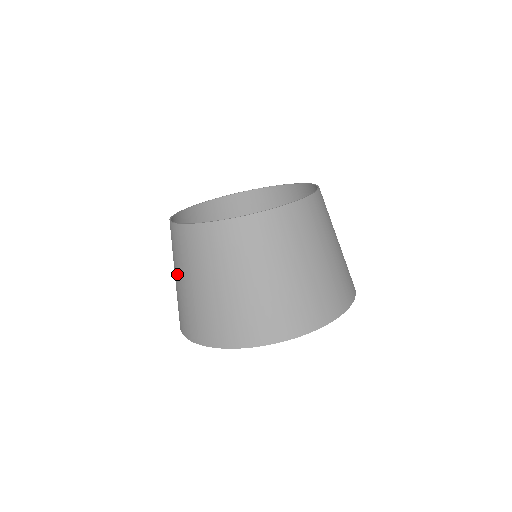
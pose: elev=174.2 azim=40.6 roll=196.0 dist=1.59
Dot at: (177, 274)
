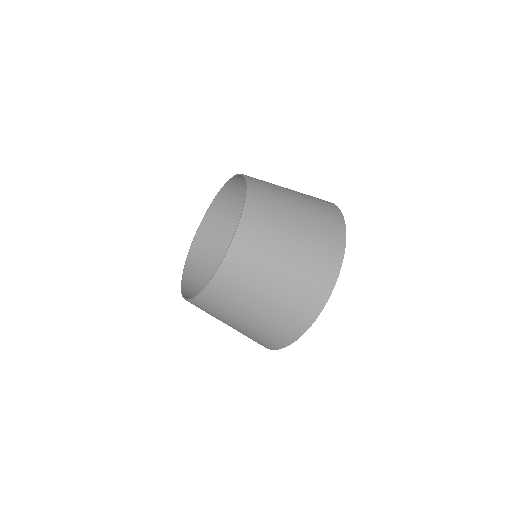
Dot at: occluded
